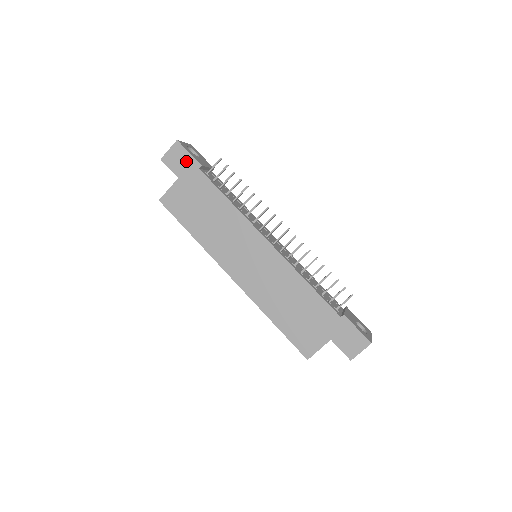
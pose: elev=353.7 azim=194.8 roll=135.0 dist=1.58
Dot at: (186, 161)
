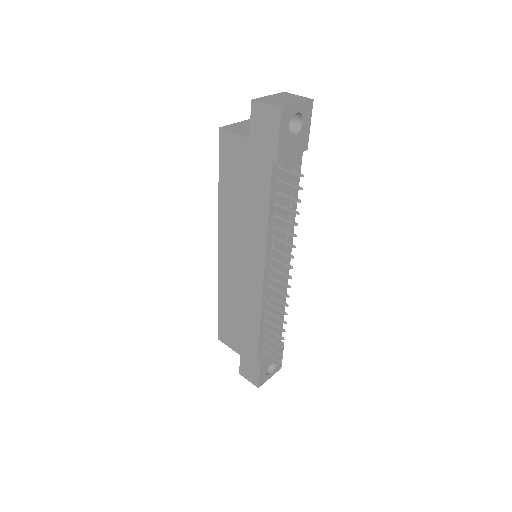
Dot at: (269, 138)
